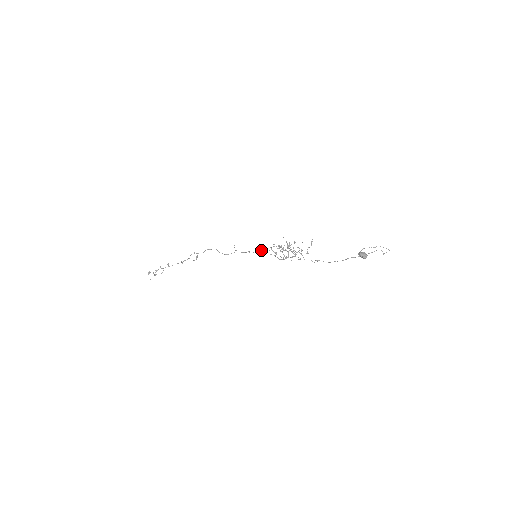
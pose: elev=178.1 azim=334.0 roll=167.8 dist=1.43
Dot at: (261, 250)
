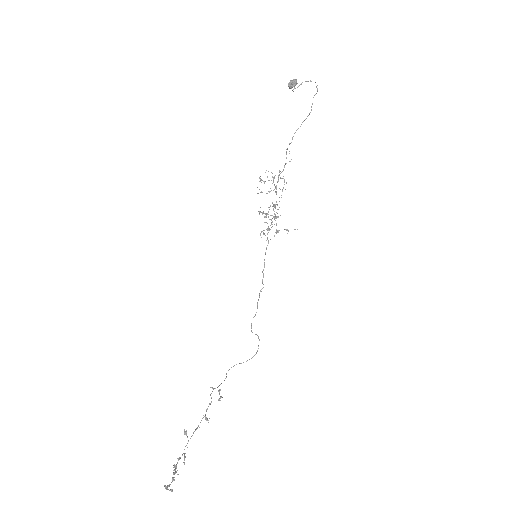
Dot at: (264, 265)
